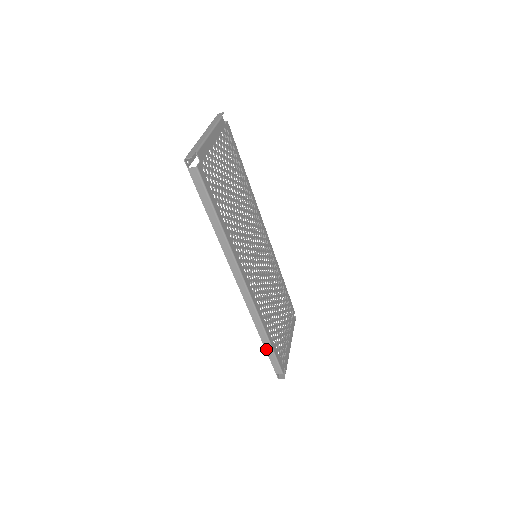
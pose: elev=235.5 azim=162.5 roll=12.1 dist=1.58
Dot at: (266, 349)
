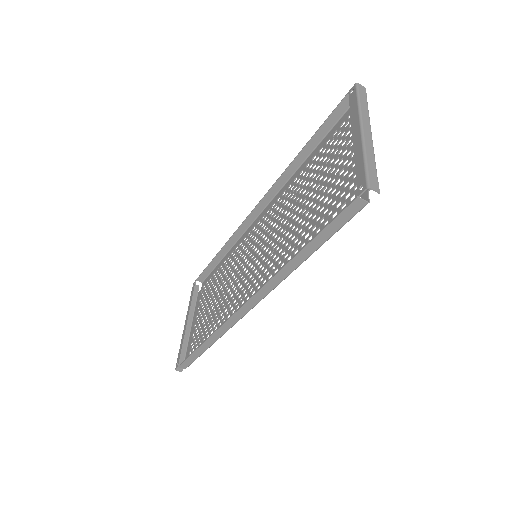
Dot at: (196, 350)
